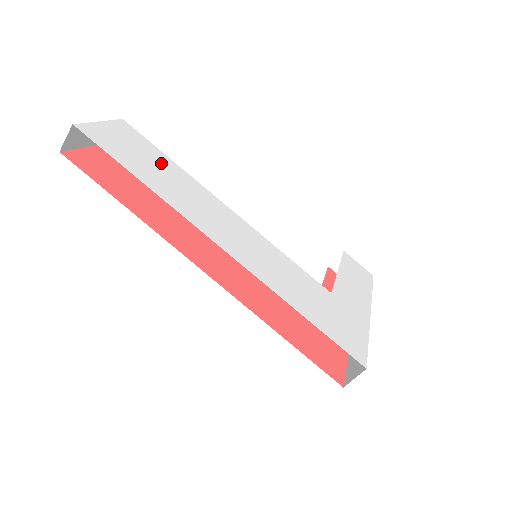
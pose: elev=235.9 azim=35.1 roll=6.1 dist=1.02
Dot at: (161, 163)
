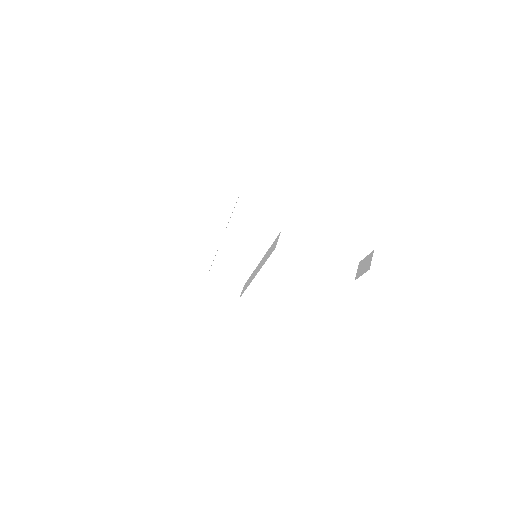
Dot at: occluded
